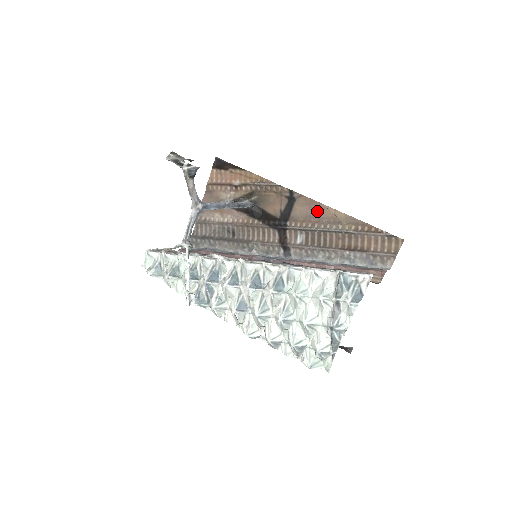
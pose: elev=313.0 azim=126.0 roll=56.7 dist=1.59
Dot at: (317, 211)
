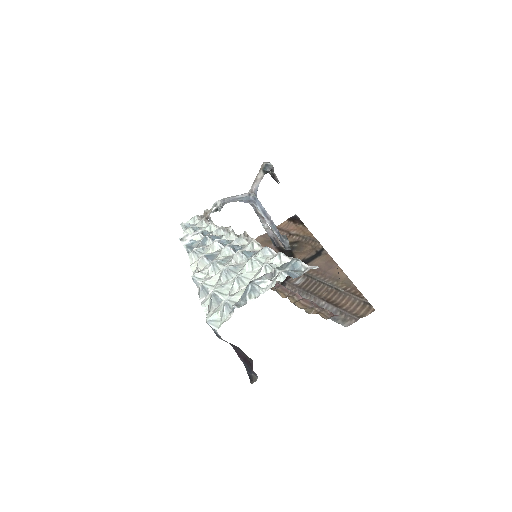
Dot at: (329, 267)
